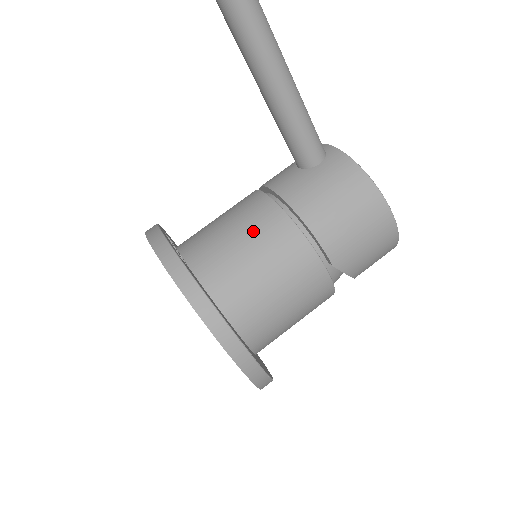
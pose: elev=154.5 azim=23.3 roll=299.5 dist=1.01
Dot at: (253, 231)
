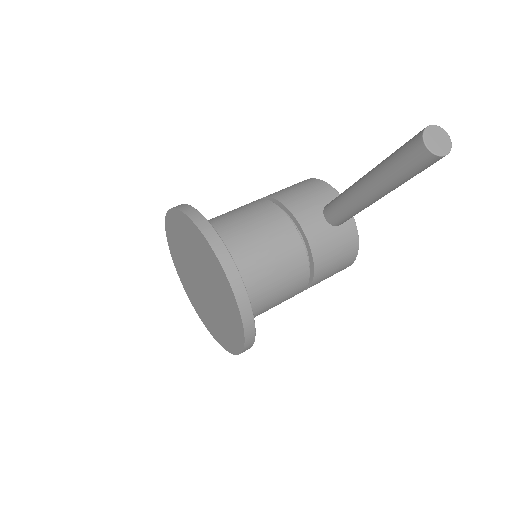
Dot at: (285, 268)
